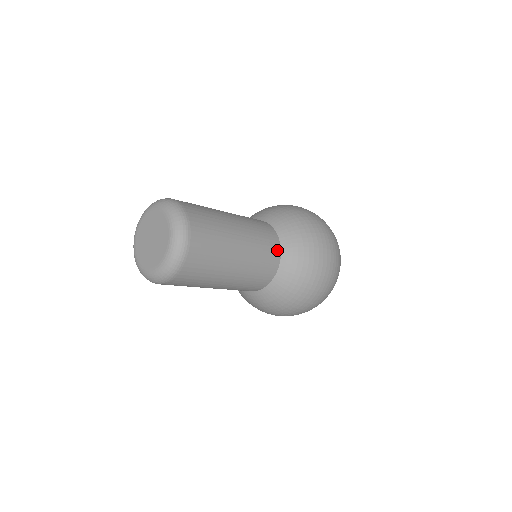
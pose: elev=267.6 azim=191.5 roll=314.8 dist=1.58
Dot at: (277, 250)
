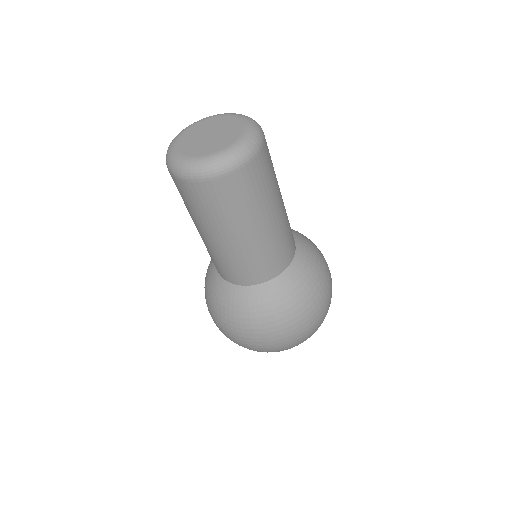
Dot at: occluded
